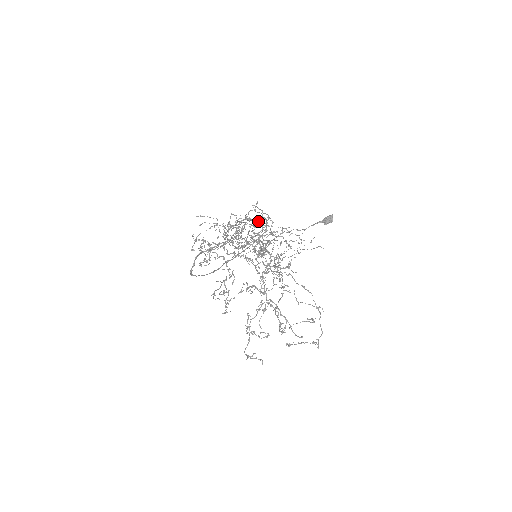
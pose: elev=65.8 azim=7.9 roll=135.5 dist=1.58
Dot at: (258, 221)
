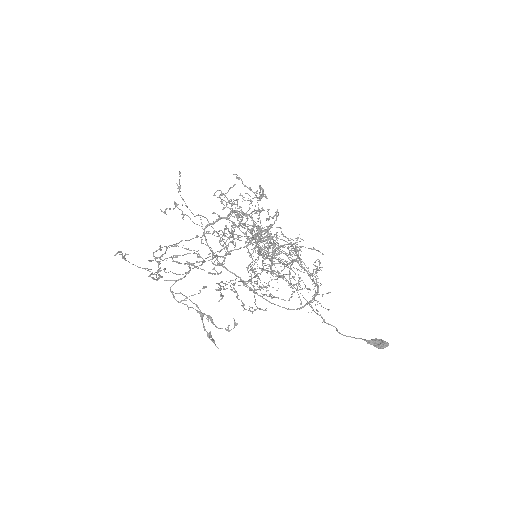
Dot at: occluded
